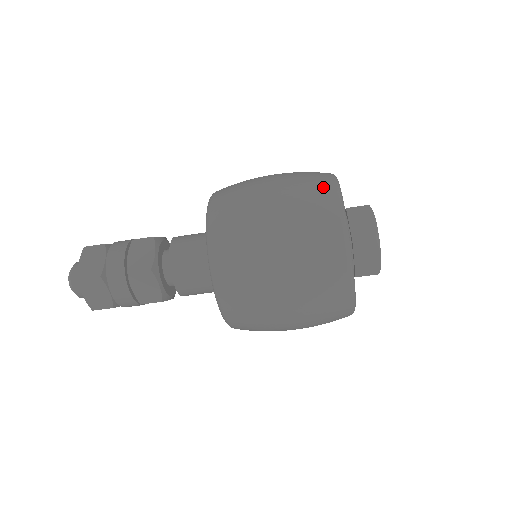
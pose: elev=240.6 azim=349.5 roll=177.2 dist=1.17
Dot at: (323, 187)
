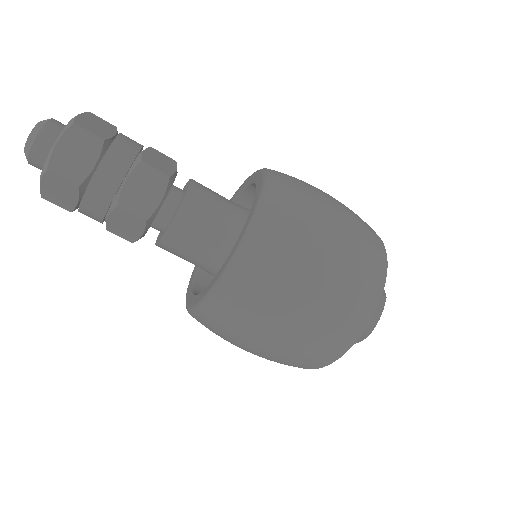
Dot at: (374, 282)
